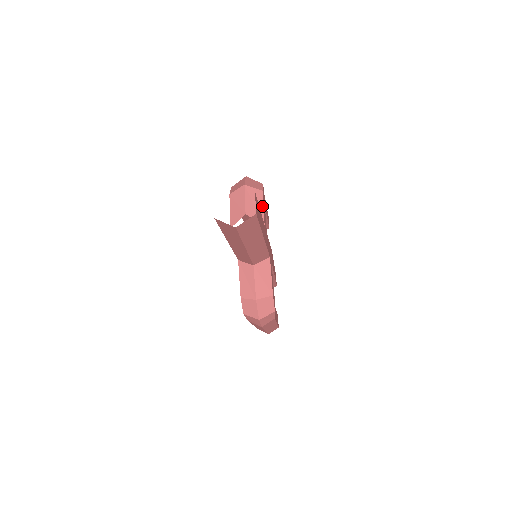
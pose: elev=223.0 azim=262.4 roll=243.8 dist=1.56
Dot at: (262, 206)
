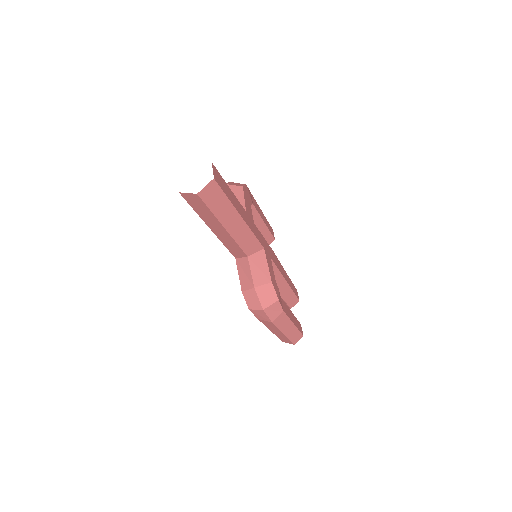
Dot at: (243, 198)
